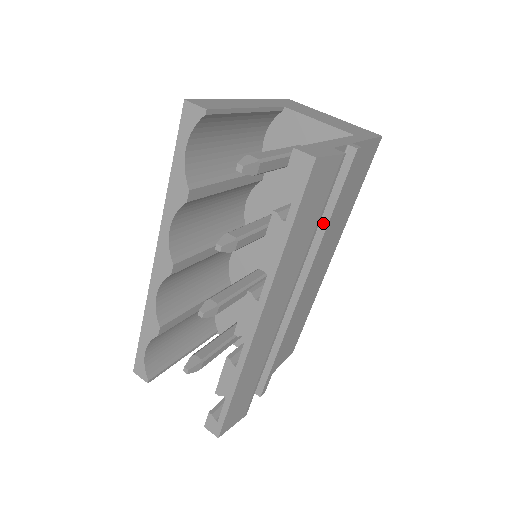
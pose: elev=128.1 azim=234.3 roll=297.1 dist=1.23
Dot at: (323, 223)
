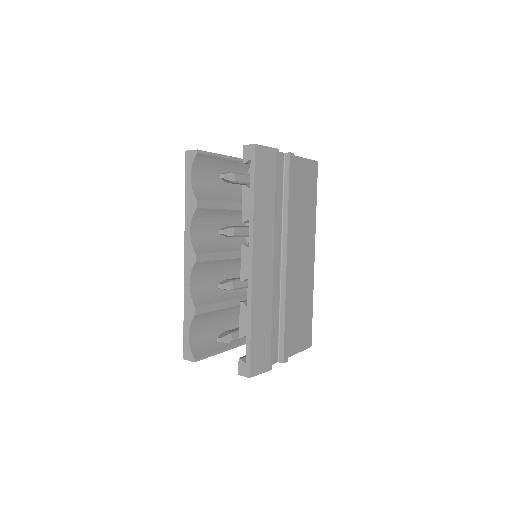
Dot at: (285, 205)
